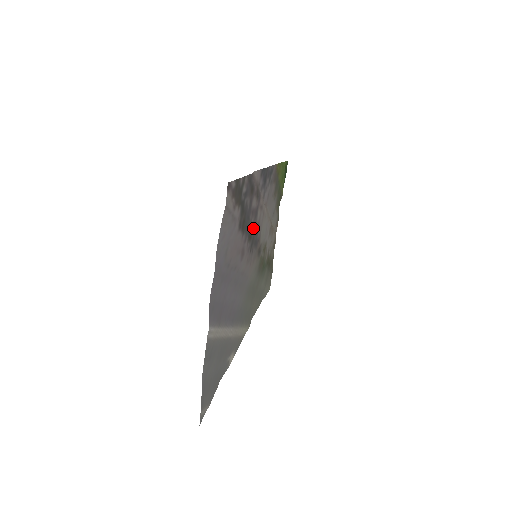
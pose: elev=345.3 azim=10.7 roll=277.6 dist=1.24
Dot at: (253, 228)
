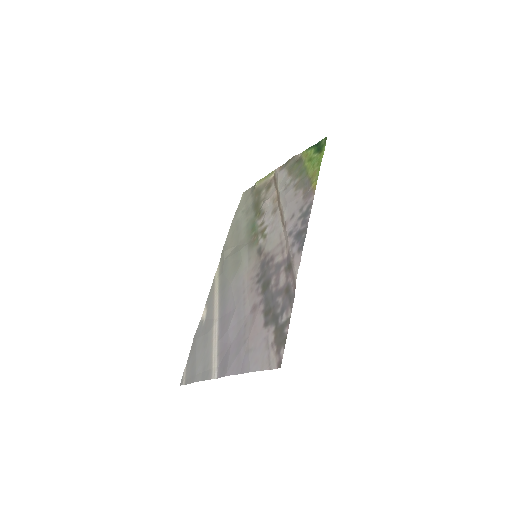
Dot at: (269, 276)
